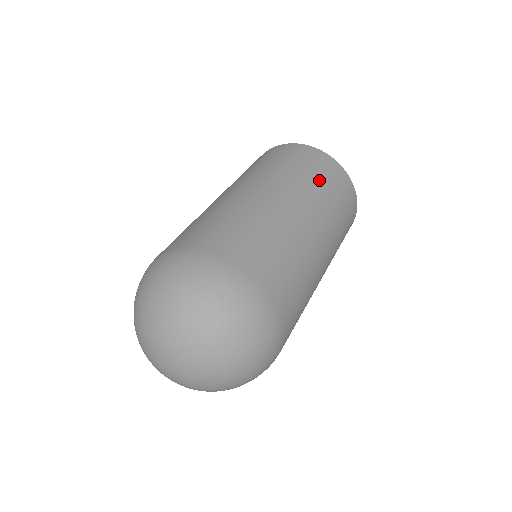
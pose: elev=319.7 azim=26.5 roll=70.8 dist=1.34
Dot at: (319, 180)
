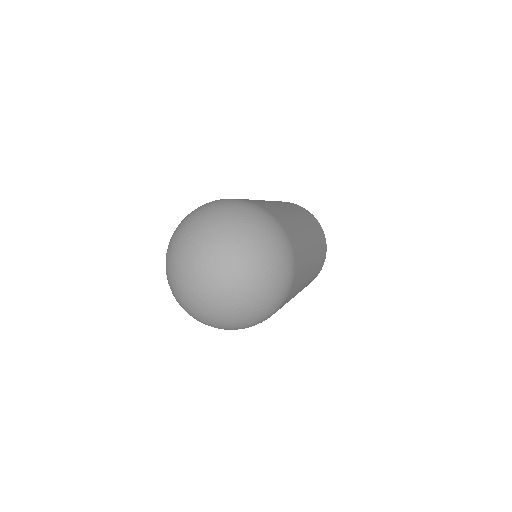
Dot at: (320, 242)
